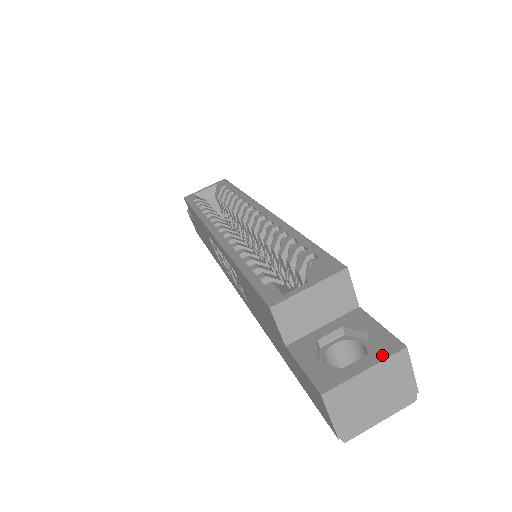
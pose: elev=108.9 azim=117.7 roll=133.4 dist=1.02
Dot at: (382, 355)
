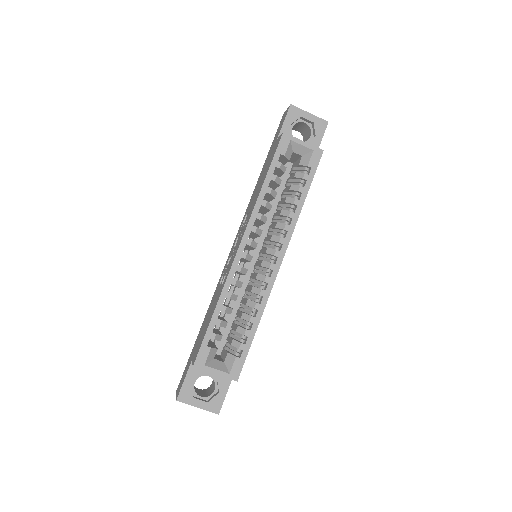
Dot at: (209, 408)
